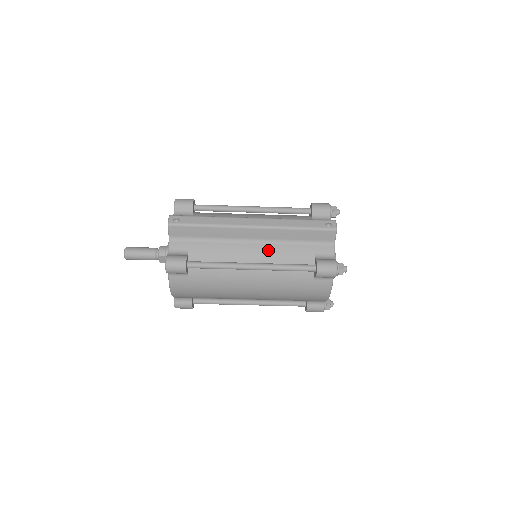
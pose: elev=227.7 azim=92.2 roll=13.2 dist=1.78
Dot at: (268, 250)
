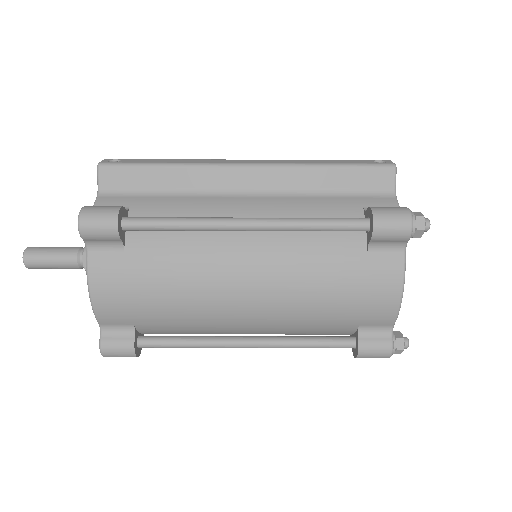
Dot at: (276, 204)
